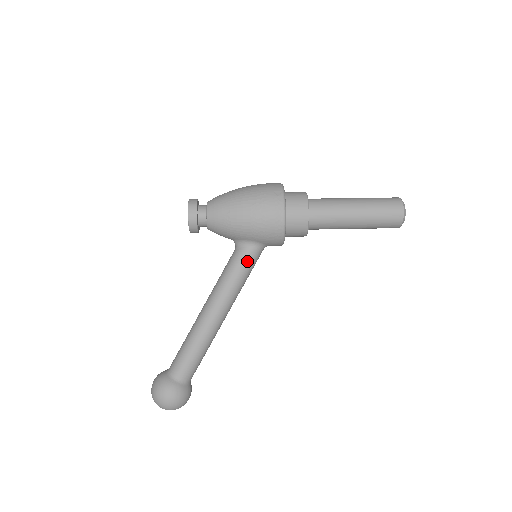
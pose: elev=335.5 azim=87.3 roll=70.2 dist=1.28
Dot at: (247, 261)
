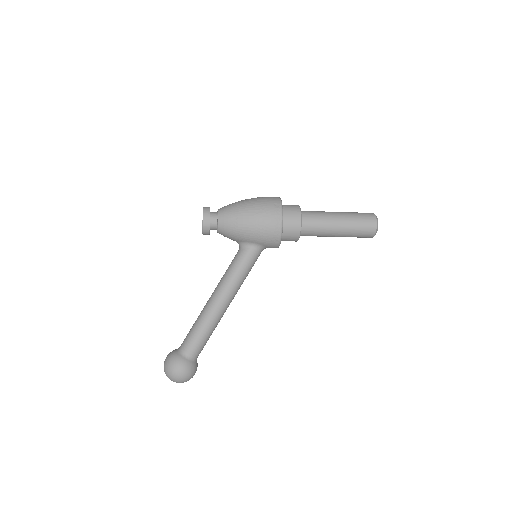
Dot at: (249, 260)
